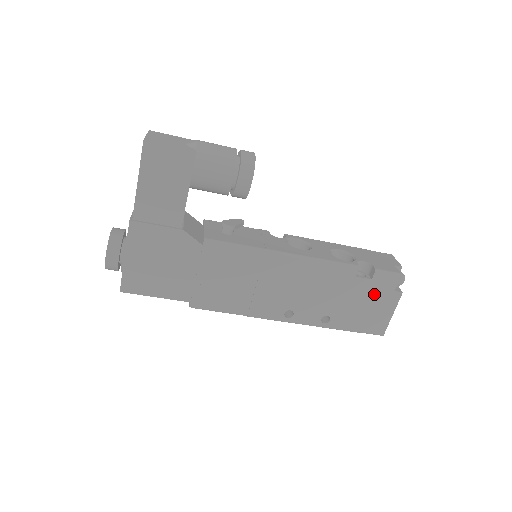
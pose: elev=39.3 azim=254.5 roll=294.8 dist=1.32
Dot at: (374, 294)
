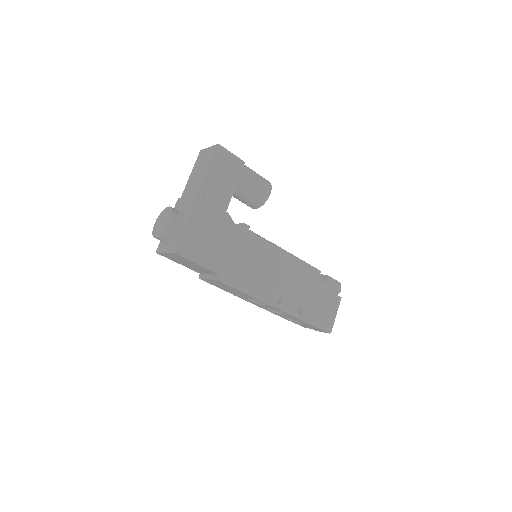
Dot at: (327, 295)
